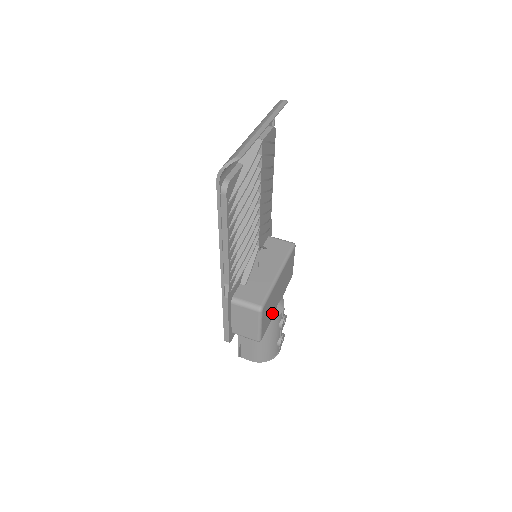
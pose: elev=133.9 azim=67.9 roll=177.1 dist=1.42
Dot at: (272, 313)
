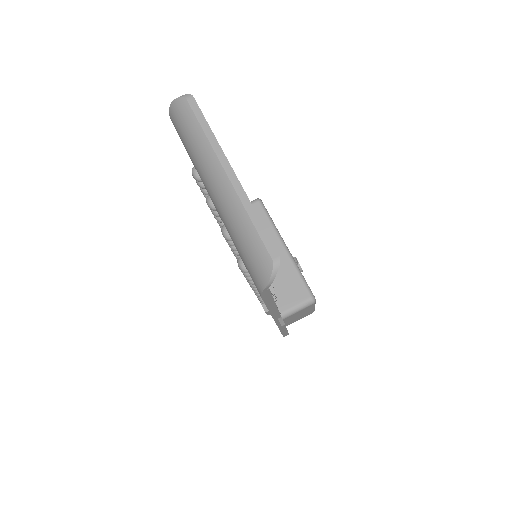
Dot at: occluded
